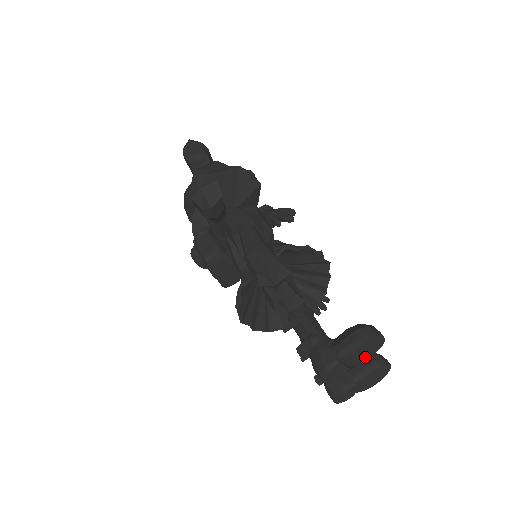
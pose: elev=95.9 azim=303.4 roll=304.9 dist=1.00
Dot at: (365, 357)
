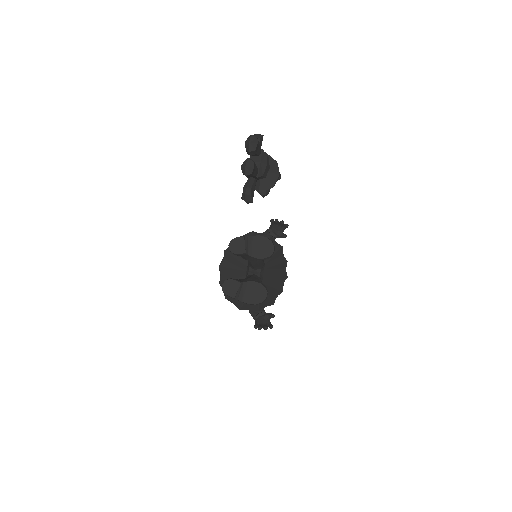
Dot at: (258, 254)
